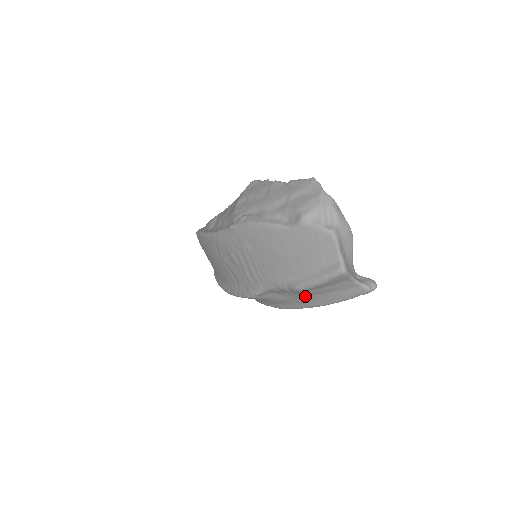
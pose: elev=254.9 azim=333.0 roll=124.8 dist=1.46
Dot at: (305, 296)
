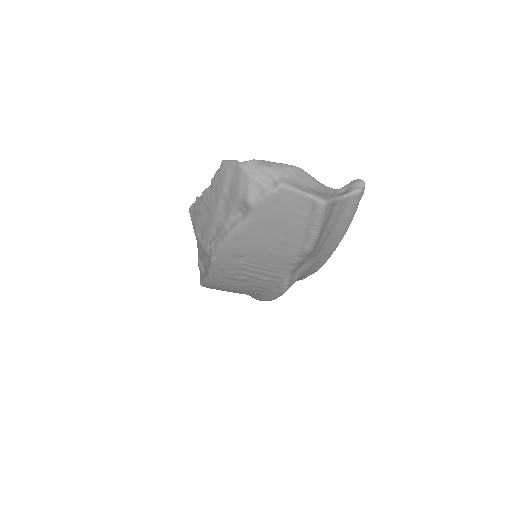
Dot at: (321, 247)
